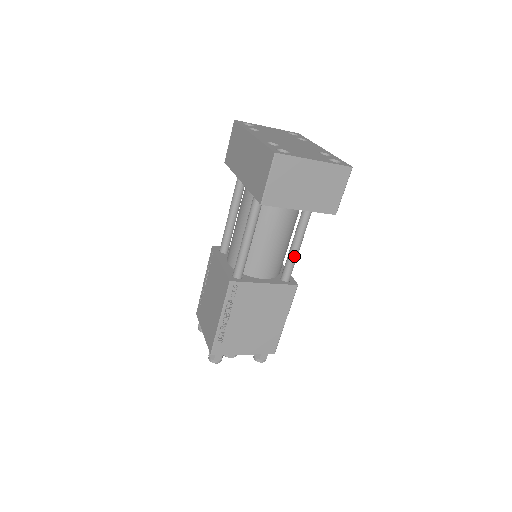
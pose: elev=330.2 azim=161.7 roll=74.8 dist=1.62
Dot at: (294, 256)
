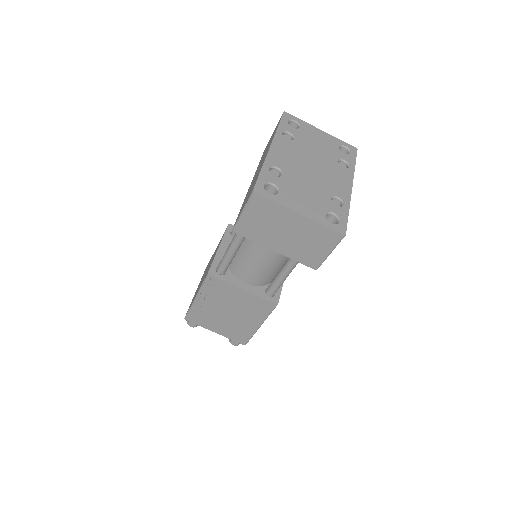
Dot at: (281, 279)
